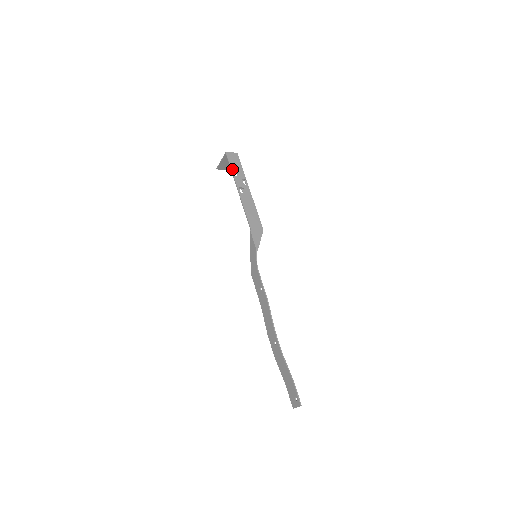
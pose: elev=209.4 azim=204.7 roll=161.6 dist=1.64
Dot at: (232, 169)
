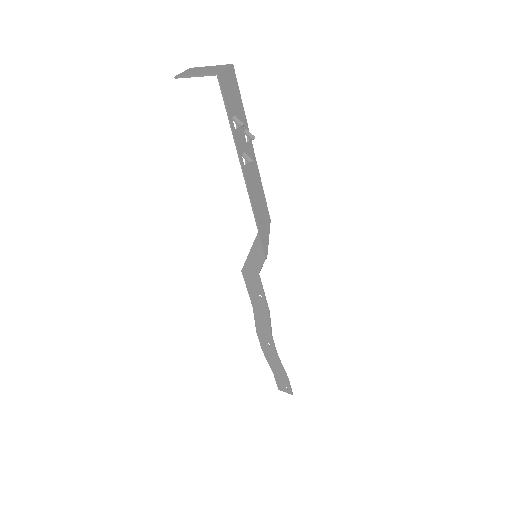
Dot at: (230, 115)
